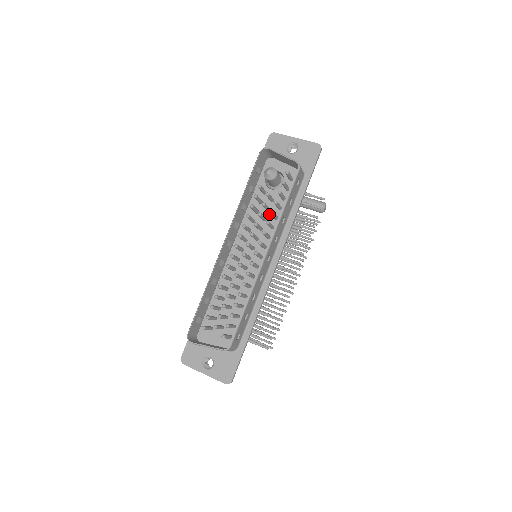
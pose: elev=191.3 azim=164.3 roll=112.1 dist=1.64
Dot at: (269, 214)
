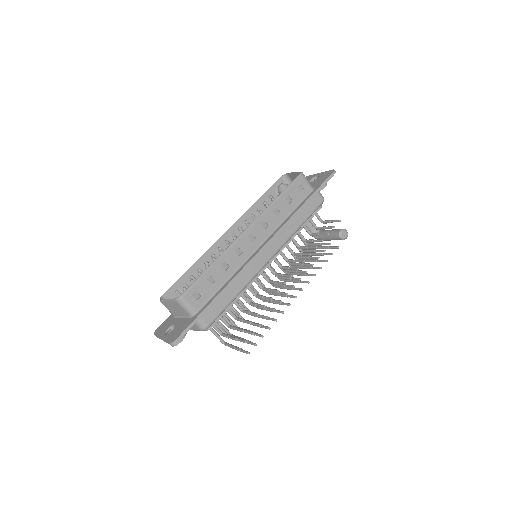
Dot at: occluded
